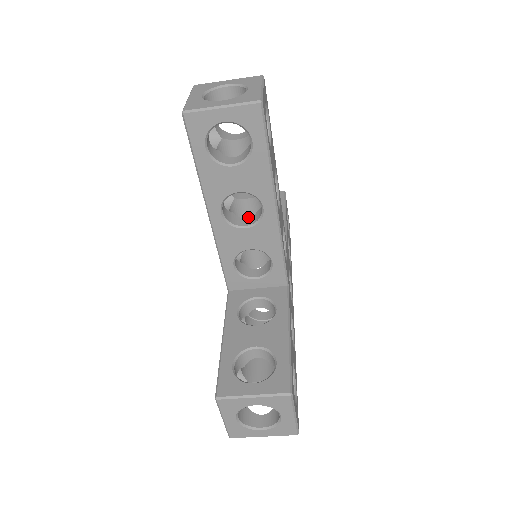
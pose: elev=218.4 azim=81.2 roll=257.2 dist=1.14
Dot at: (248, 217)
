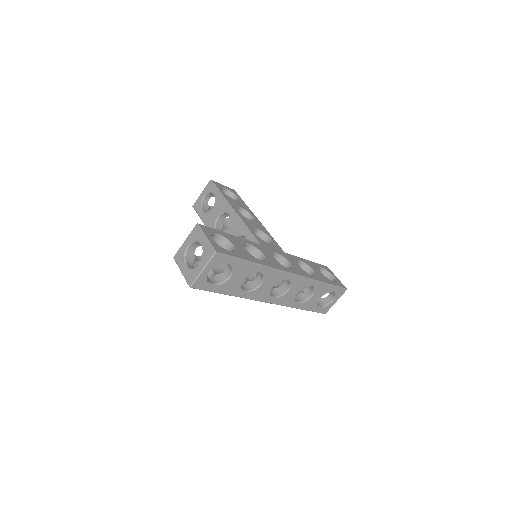
Dot at: occluded
